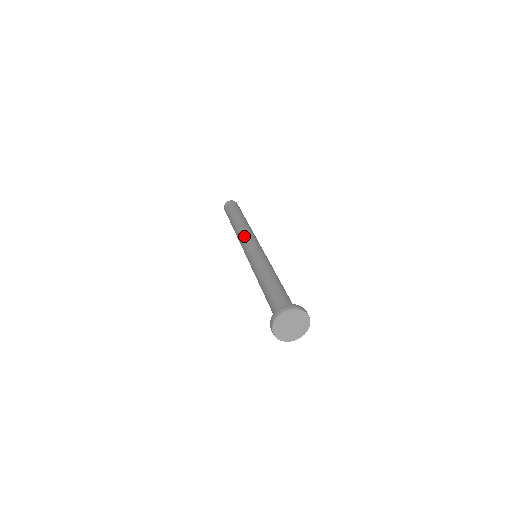
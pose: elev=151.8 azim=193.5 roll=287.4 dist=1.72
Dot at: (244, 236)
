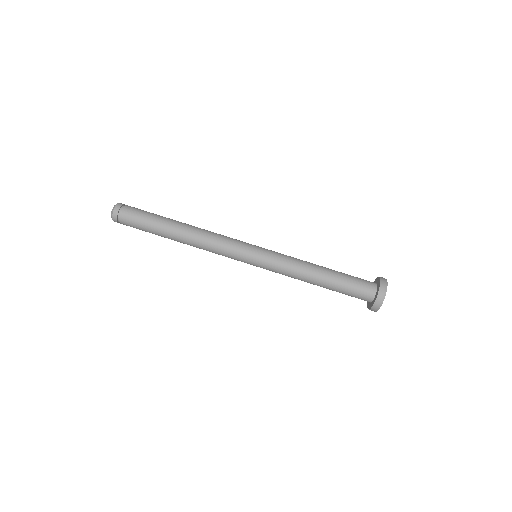
Dot at: occluded
